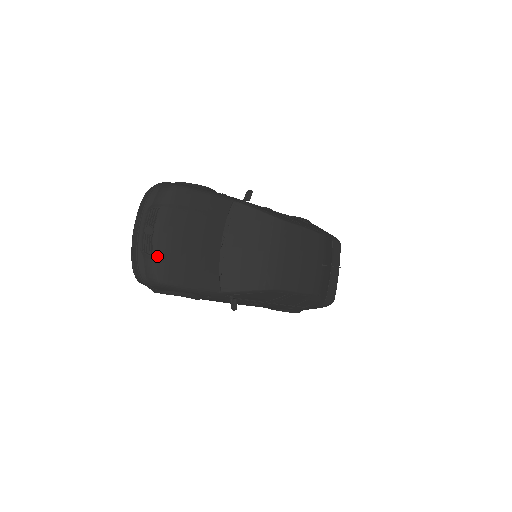
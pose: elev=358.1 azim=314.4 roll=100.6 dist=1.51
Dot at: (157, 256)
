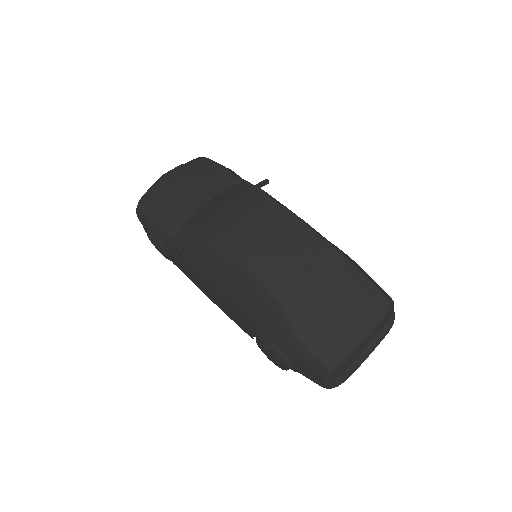
Dot at: (151, 188)
